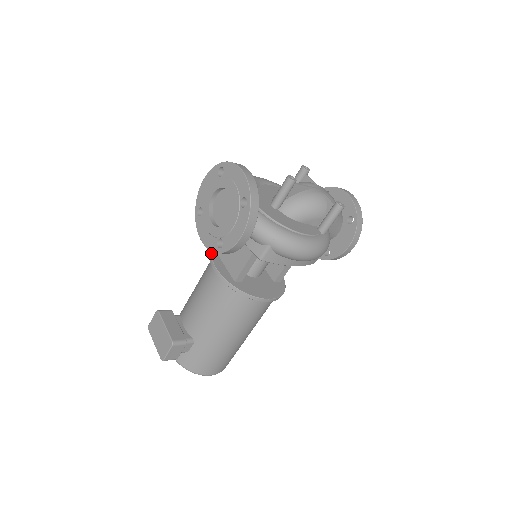
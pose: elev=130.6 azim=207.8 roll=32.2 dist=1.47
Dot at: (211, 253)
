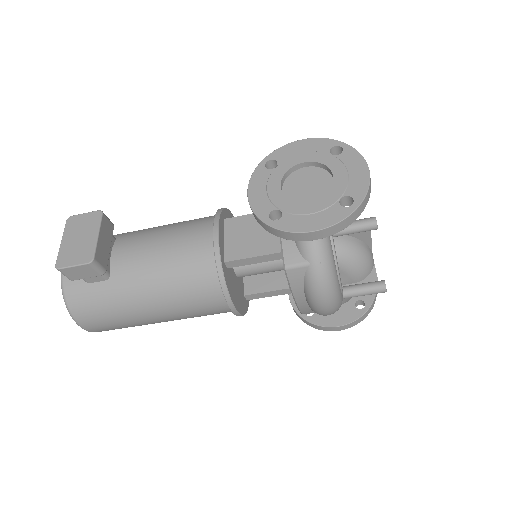
Dot at: (221, 211)
